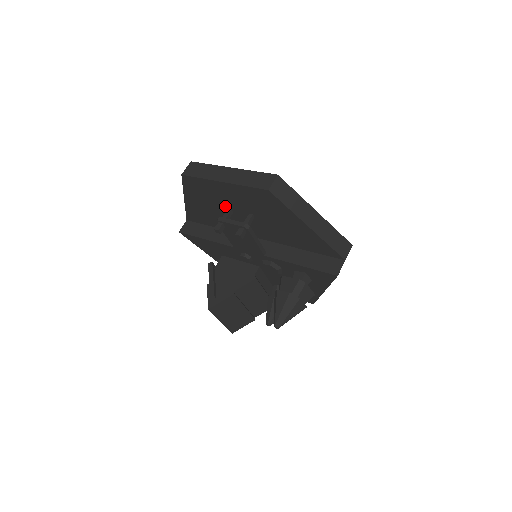
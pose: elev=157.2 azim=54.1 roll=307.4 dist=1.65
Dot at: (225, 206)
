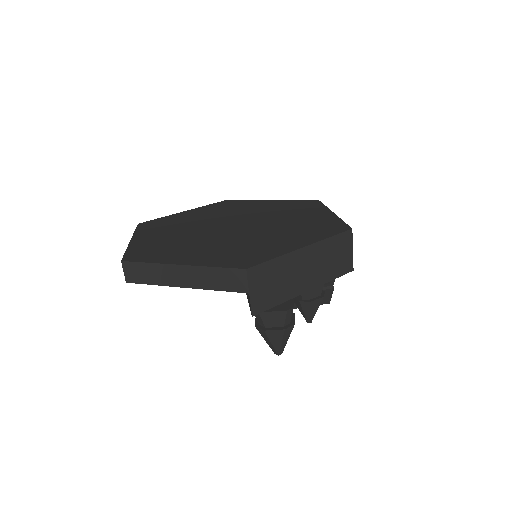
Dot at: occluded
